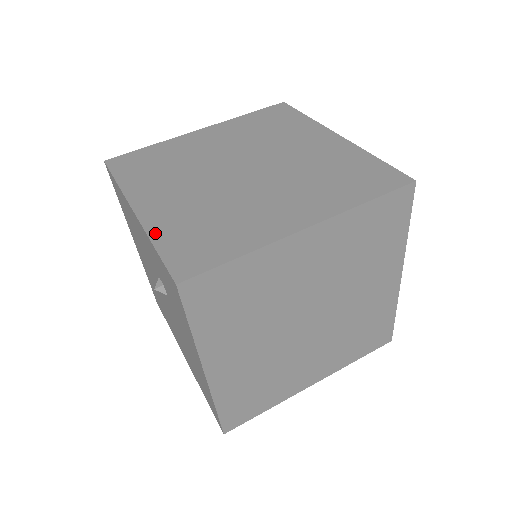
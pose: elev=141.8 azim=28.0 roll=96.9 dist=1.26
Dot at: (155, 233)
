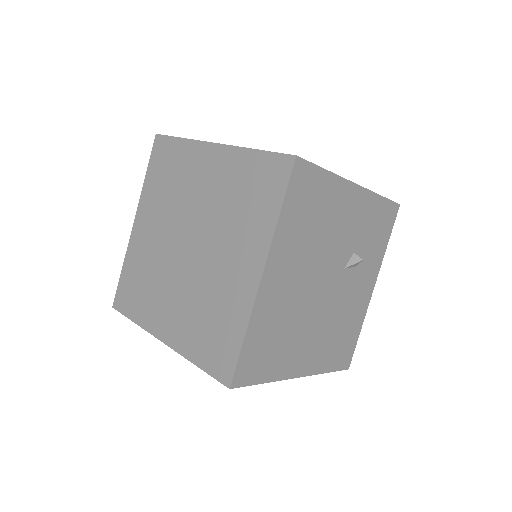
Dot at: (127, 258)
